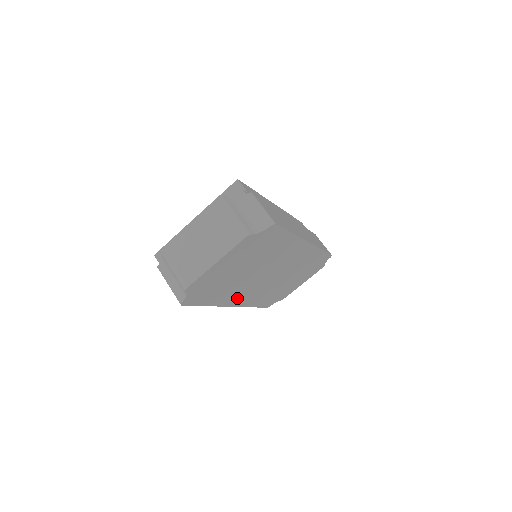
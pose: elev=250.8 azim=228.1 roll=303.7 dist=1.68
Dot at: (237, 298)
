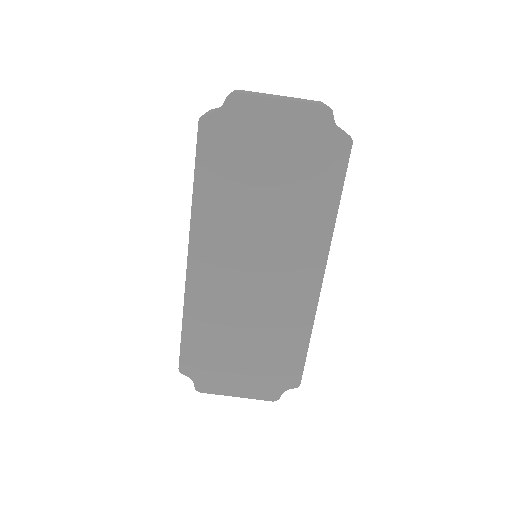
Dot at: (207, 246)
